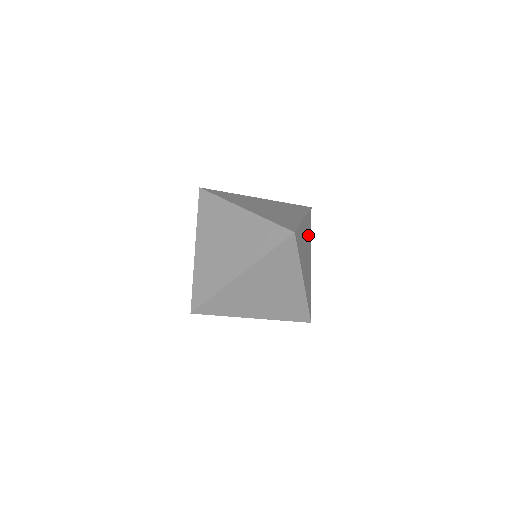
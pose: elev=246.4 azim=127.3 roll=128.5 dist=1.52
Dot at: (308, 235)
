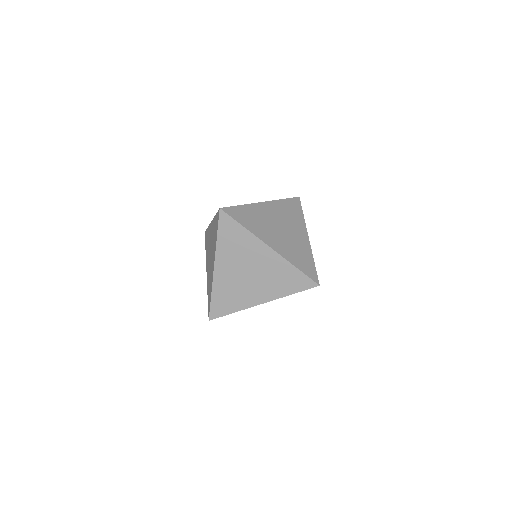
Dot at: occluded
